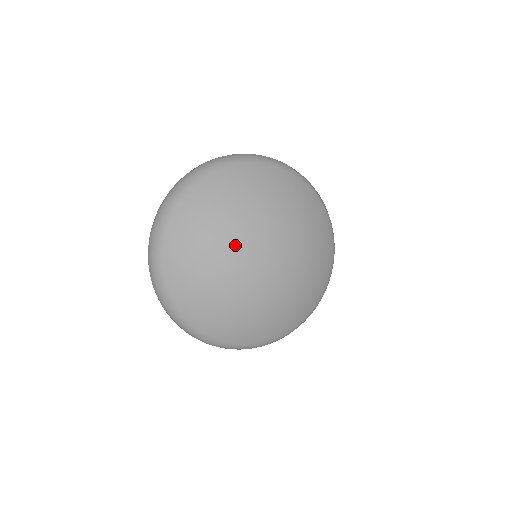
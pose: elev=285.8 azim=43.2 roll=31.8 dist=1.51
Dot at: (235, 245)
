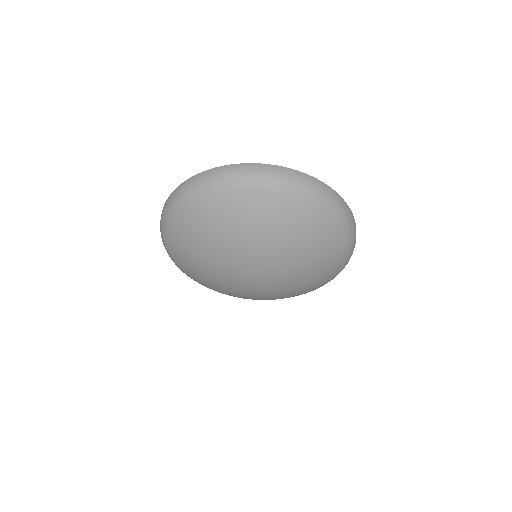
Dot at: (242, 255)
